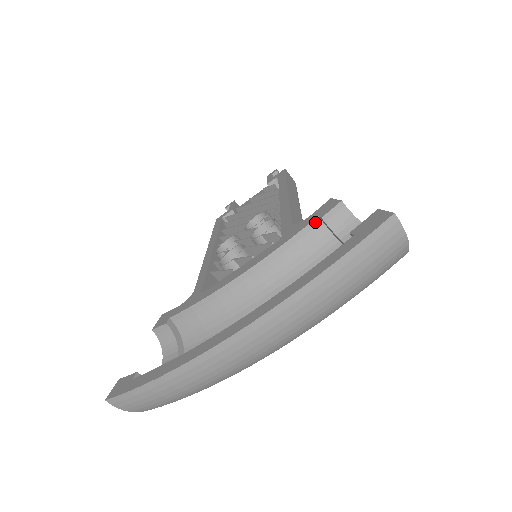
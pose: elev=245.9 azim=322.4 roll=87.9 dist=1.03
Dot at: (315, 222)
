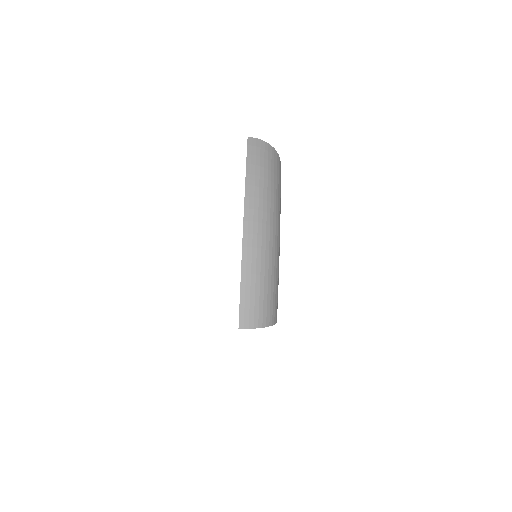
Dot at: occluded
